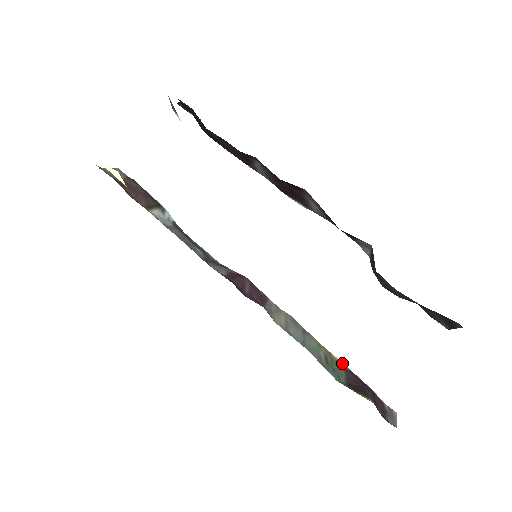
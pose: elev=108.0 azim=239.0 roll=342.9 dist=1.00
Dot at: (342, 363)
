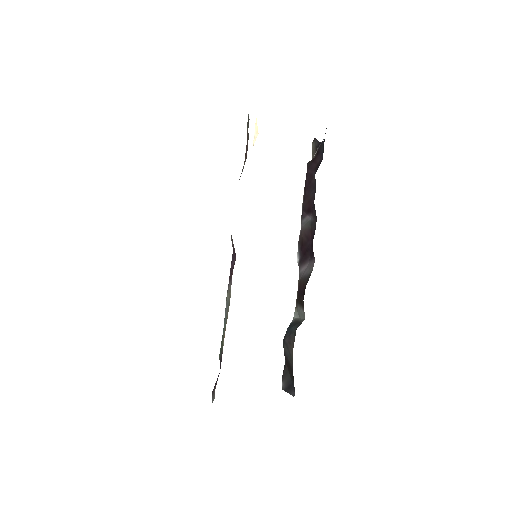
Dot at: occluded
